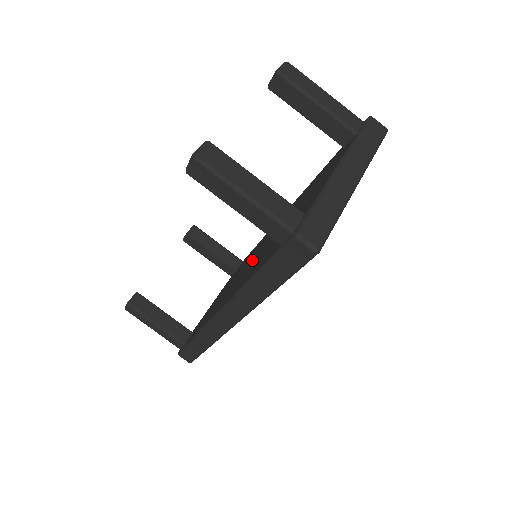
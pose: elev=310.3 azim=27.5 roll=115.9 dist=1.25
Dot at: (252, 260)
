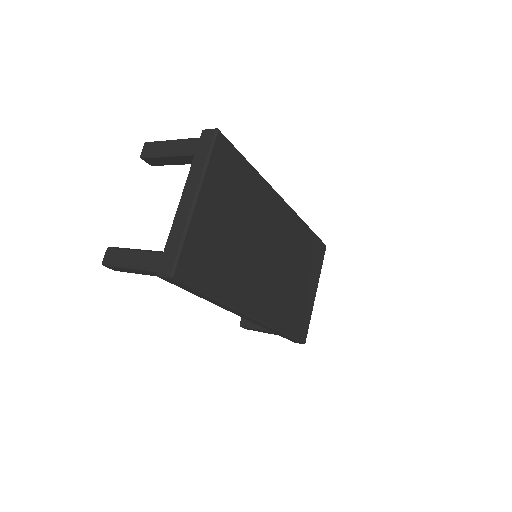
Dot at: occluded
